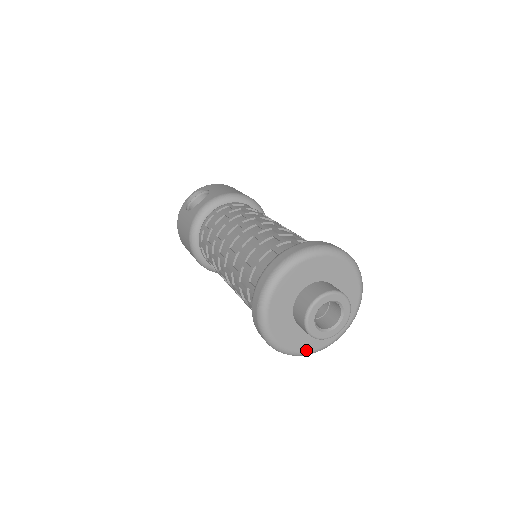
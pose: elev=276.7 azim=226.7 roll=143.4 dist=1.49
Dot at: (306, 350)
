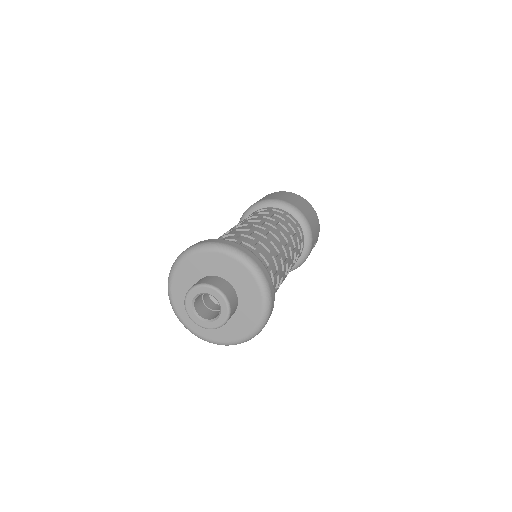
Dot at: (225, 340)
